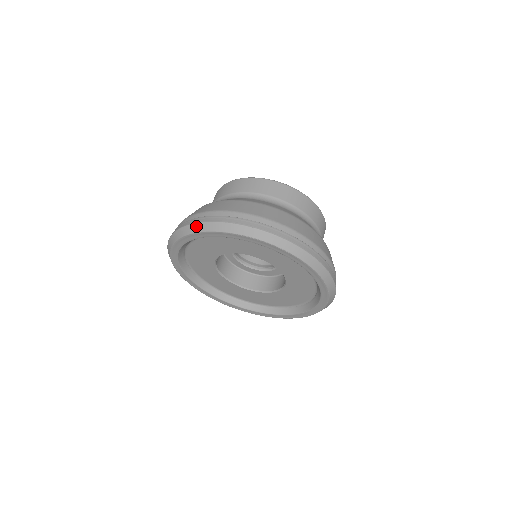
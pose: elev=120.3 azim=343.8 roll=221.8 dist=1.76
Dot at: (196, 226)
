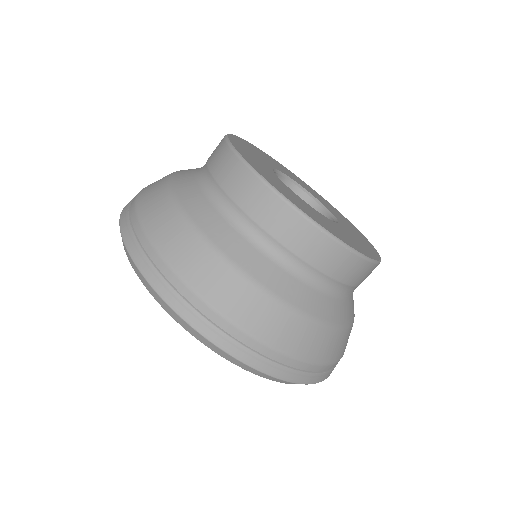
Dot at: (201, 338)
